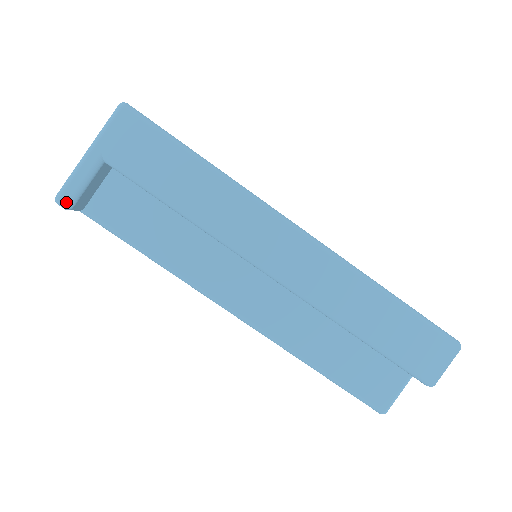
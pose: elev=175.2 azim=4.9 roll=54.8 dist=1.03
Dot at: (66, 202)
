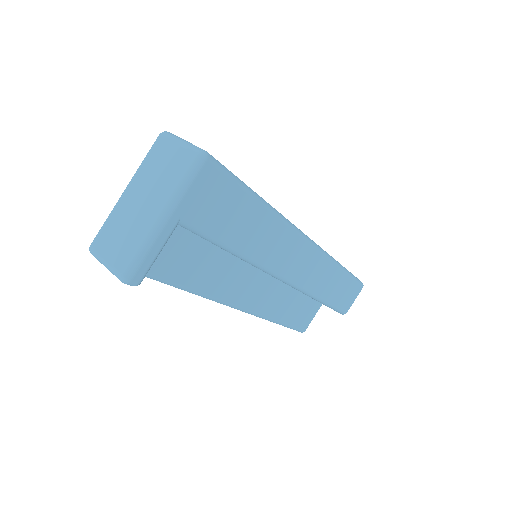
Dot at: (139, 281)
